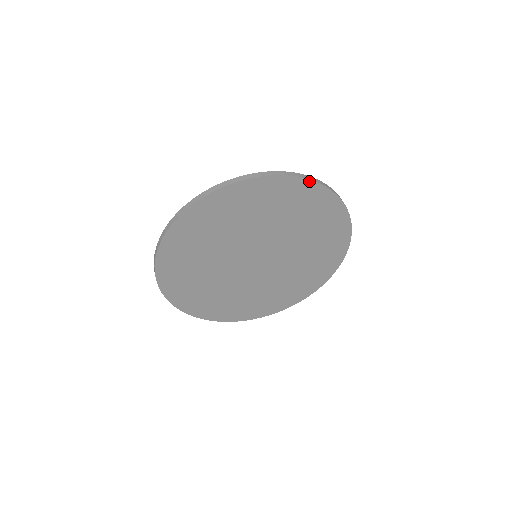
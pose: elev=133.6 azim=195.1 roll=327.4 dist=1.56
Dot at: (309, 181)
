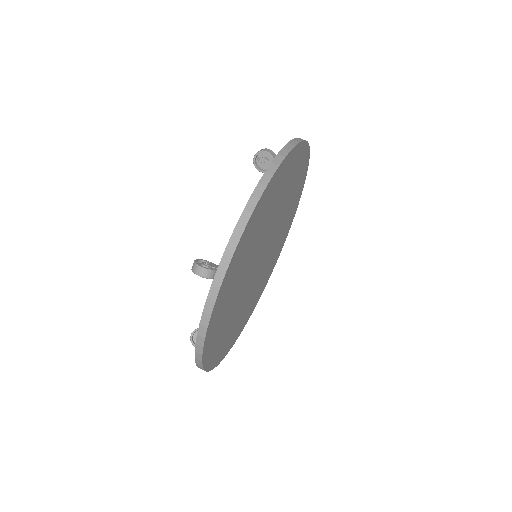
Dot at: (287, 156)
